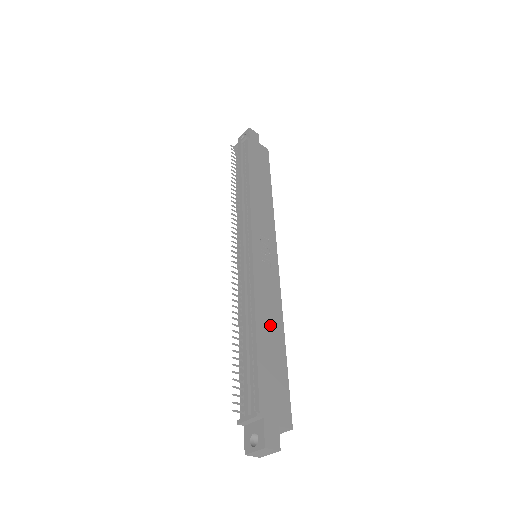
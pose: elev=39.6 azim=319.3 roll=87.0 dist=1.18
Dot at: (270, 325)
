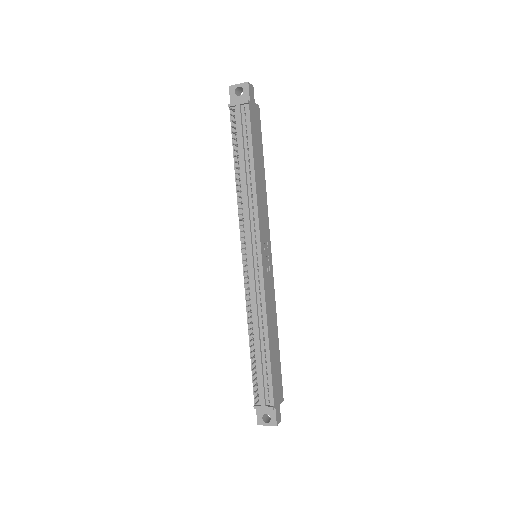
Dot at: (273, 330)
